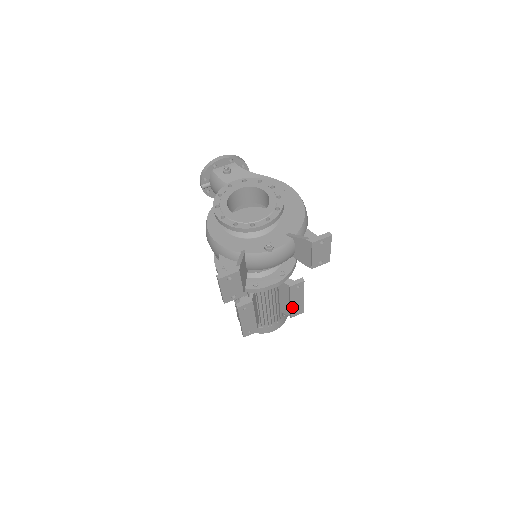
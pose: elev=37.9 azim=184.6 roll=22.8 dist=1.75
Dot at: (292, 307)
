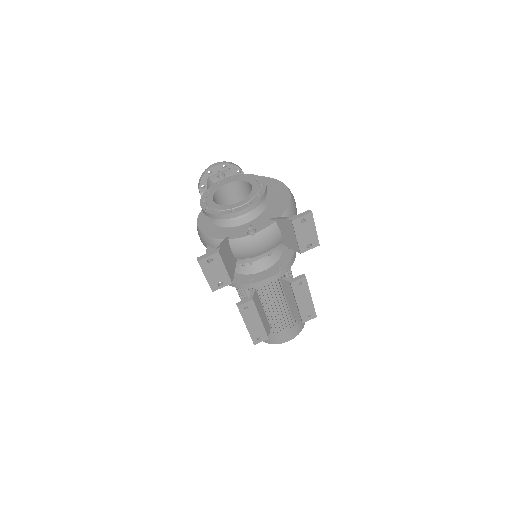
Dot at: (301, 309)
